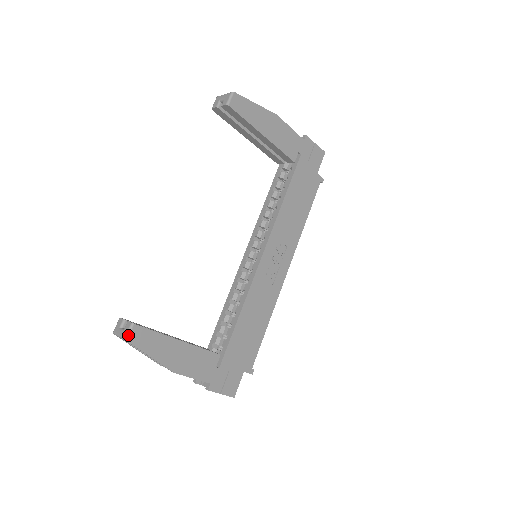
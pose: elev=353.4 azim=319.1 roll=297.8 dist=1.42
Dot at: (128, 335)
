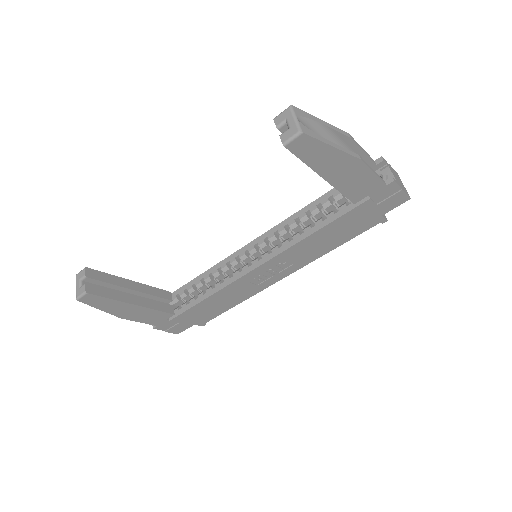
Dot at: (80, 298)
